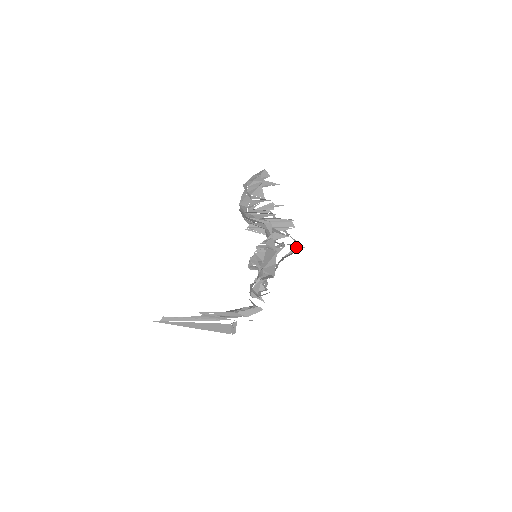
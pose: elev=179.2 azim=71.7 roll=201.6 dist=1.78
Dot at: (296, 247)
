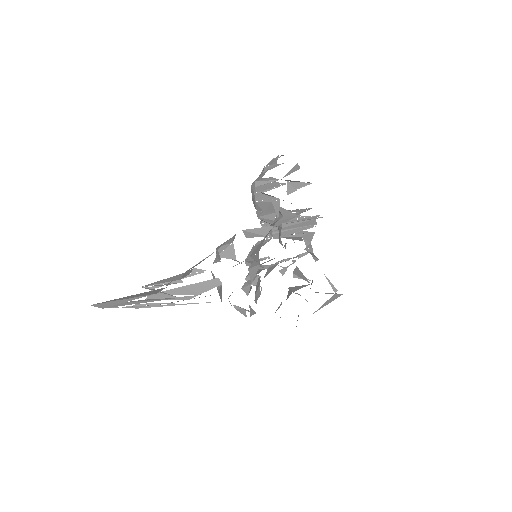
Dot at: (332, 296)
